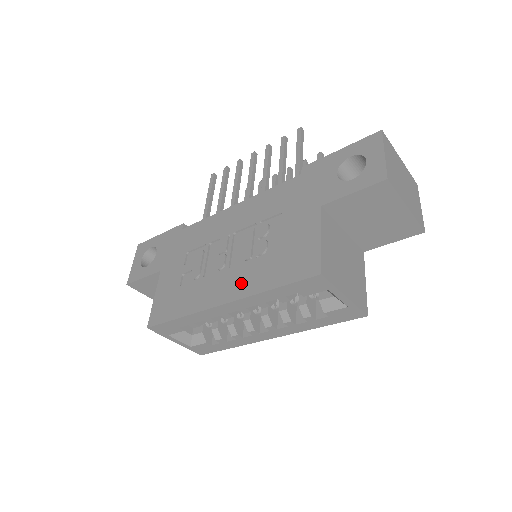
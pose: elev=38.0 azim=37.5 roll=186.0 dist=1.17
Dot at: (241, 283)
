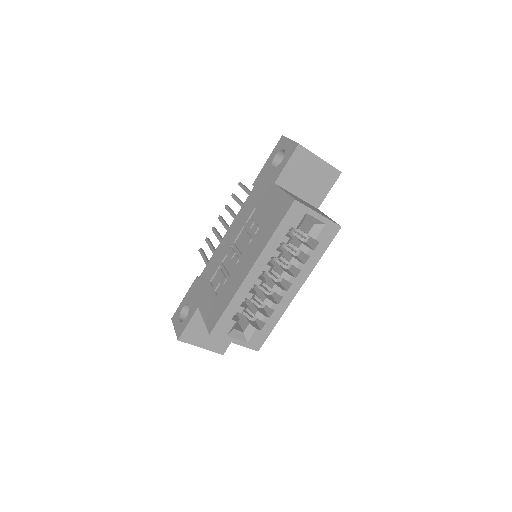
Dot at: (255, 251)
